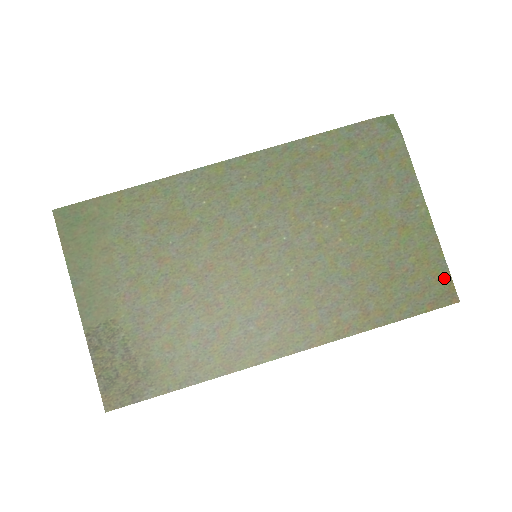
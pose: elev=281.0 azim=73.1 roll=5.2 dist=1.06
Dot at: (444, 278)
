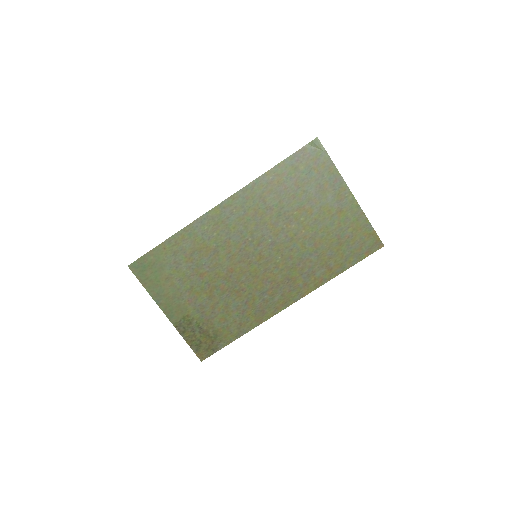
Dot at: (372, 235)
